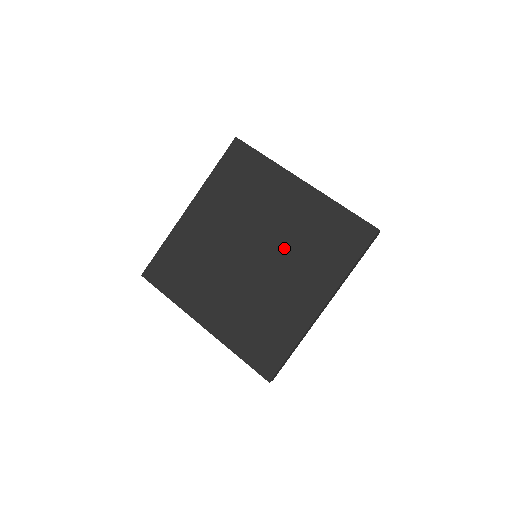
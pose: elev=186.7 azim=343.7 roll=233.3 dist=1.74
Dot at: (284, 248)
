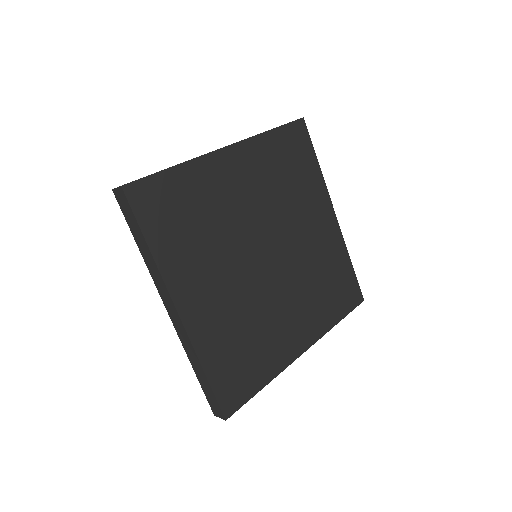
Dot at: (298, 269)
